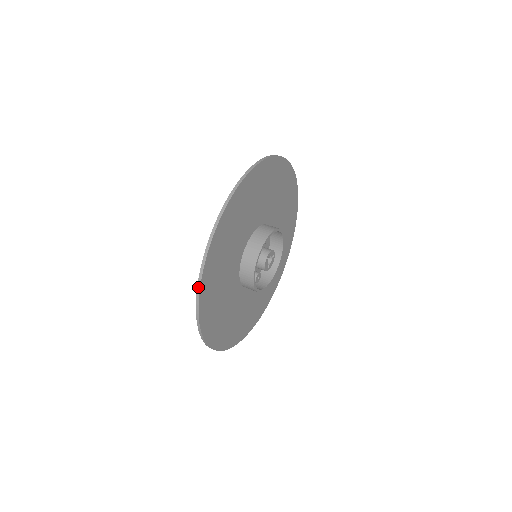
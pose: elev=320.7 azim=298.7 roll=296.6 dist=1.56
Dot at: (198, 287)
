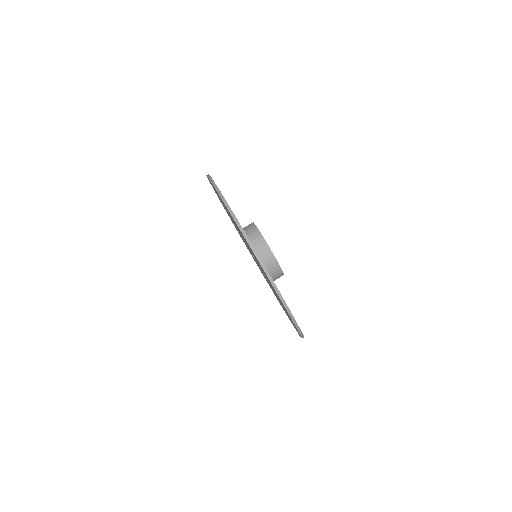
Dot at: (276, 289)
